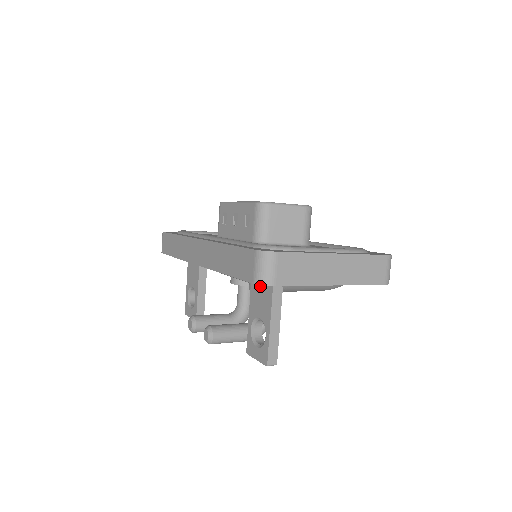
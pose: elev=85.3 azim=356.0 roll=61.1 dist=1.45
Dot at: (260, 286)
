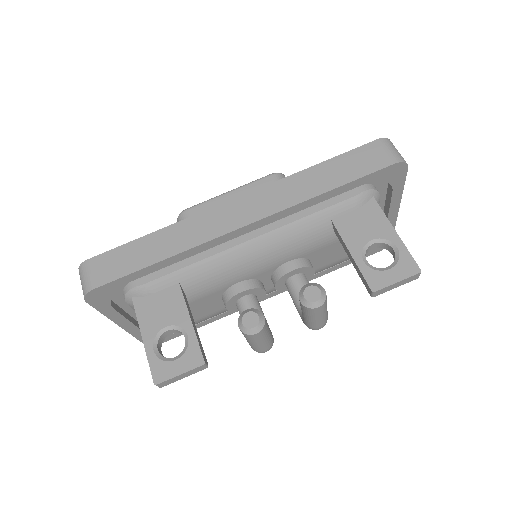
Dot at: (352, 212)
